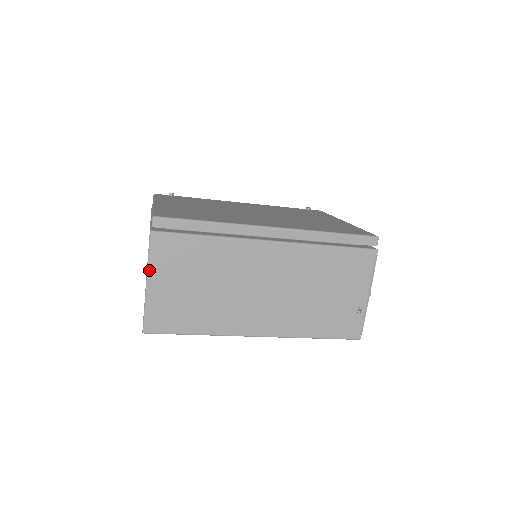
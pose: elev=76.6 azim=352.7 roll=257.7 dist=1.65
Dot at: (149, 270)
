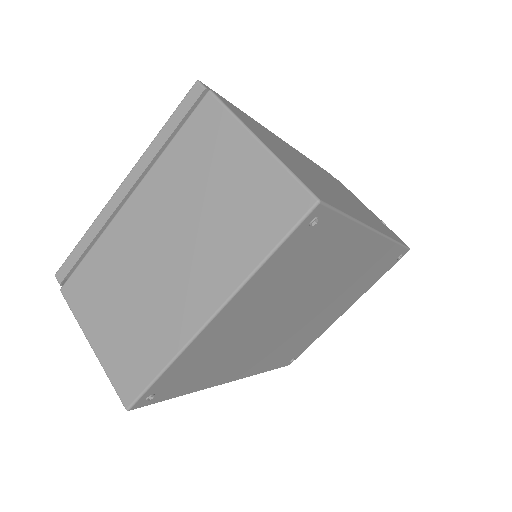
Dot at: (247, 126)
